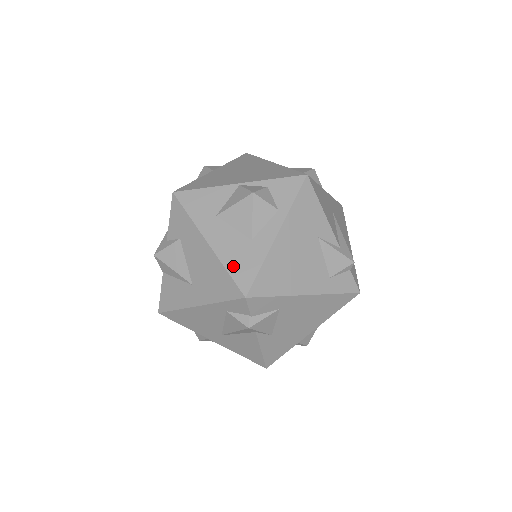
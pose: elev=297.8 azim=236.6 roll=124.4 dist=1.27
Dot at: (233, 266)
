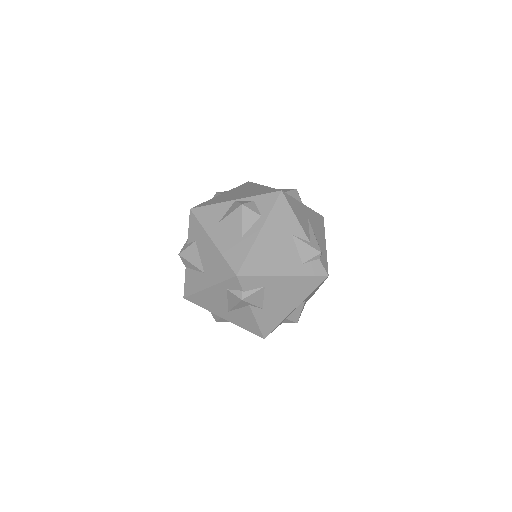
Dot at: (229, 255)
